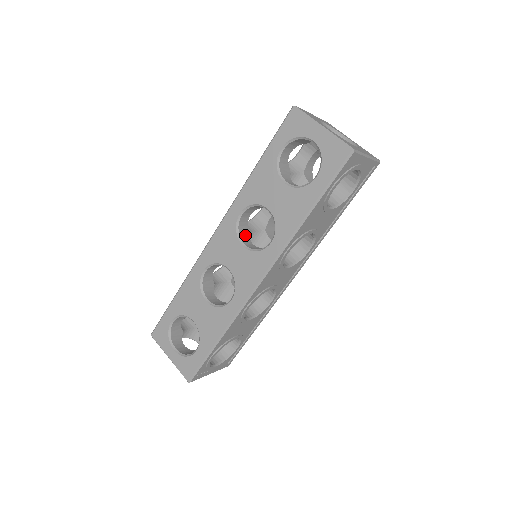
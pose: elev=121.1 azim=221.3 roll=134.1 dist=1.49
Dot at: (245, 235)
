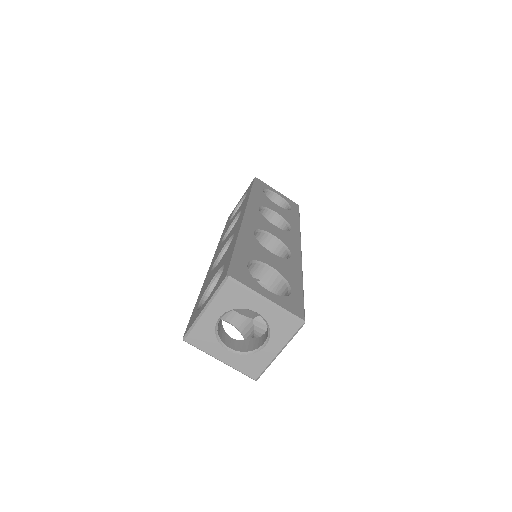
Dot at: occluded
